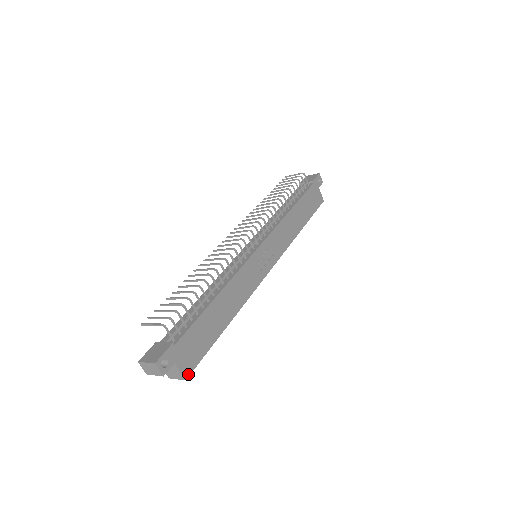
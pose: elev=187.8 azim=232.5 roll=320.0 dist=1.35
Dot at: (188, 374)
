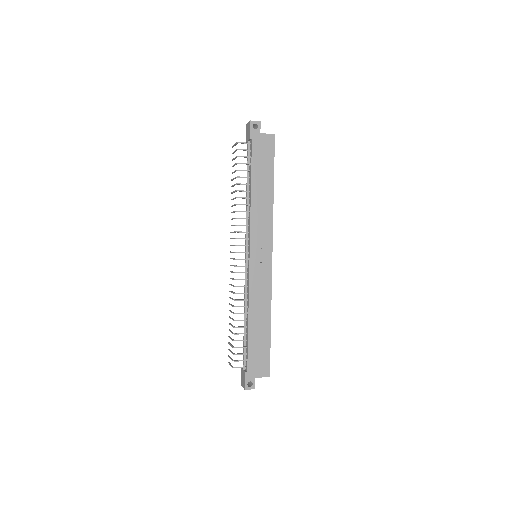
Dot at: (268, 373)
